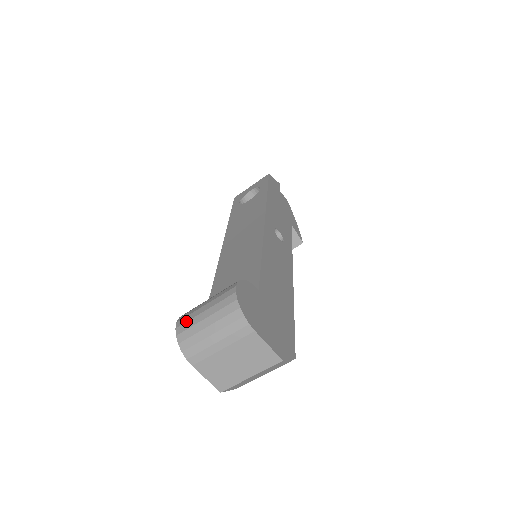
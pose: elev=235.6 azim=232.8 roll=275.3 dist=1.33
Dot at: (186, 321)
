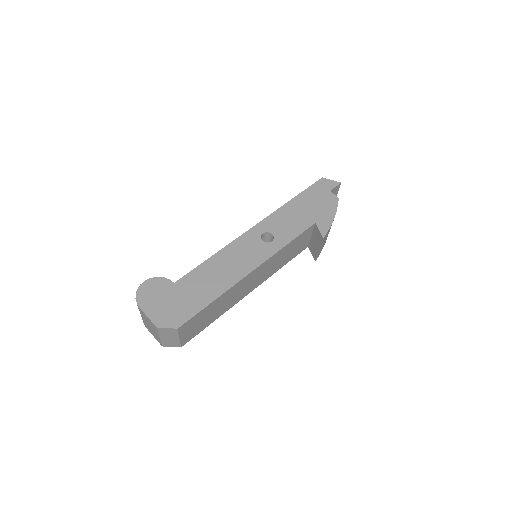
Dot at: occluded
